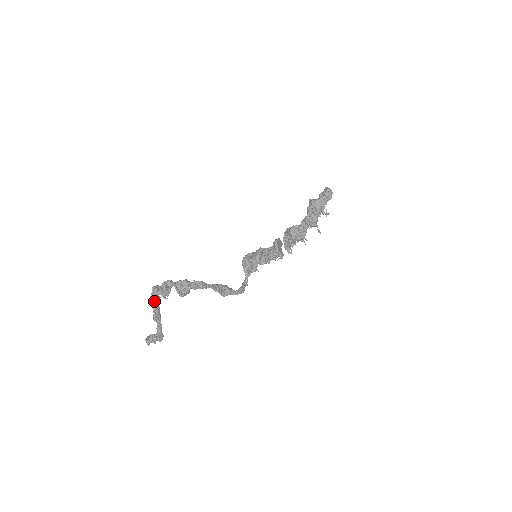
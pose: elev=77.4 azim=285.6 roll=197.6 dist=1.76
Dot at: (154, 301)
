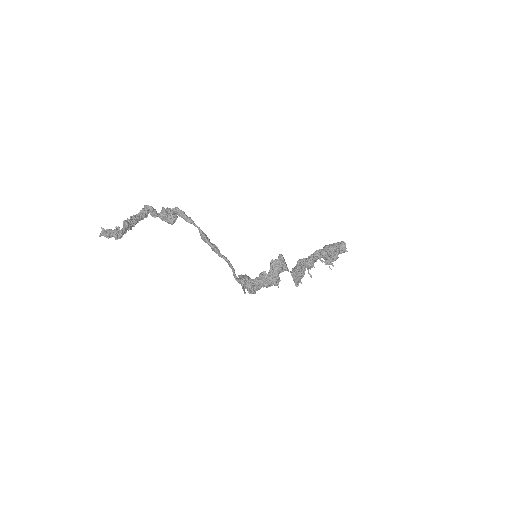
Dot at: (134, 216)
